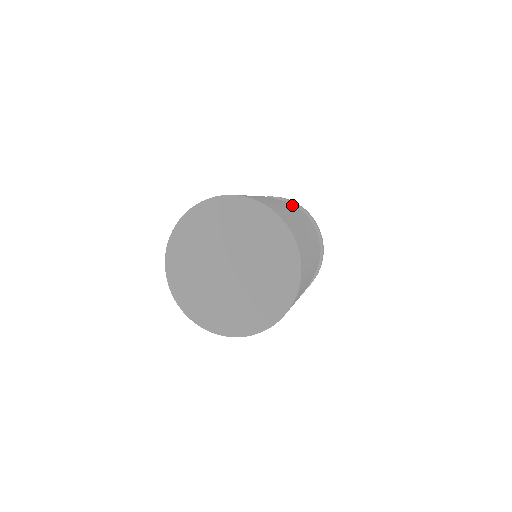
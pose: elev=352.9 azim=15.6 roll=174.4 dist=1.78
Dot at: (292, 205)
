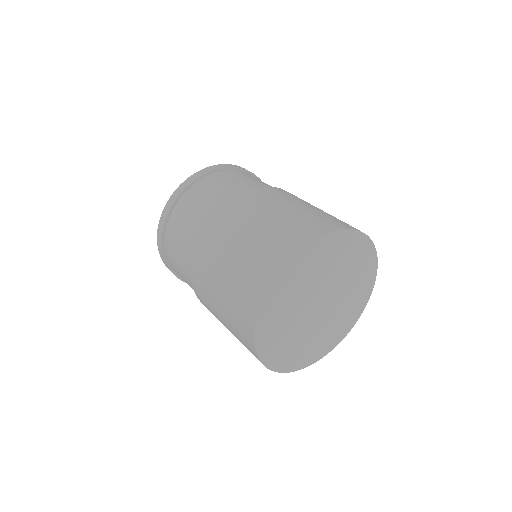
Dot at: occluded
